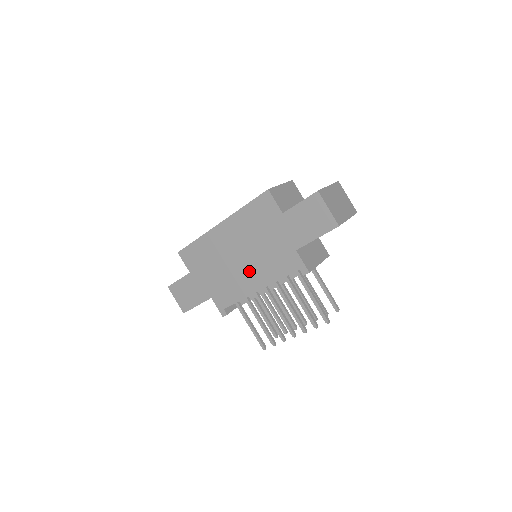
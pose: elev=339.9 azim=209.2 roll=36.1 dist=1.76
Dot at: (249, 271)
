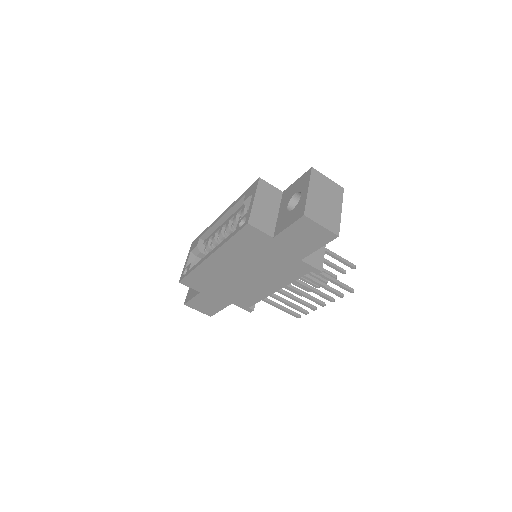
Dot at: (260, 281)
